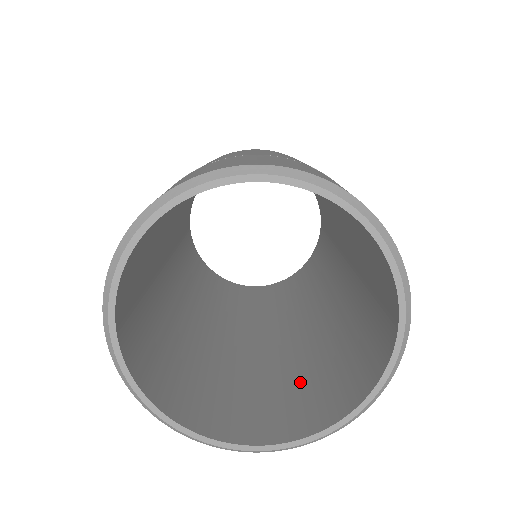
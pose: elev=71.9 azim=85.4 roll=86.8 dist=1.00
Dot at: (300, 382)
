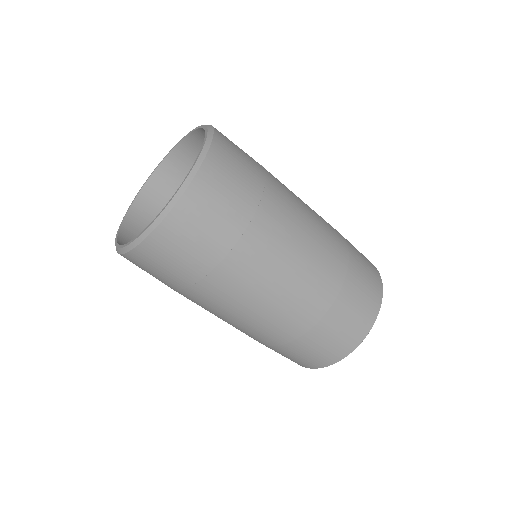
Dot at: occluded
